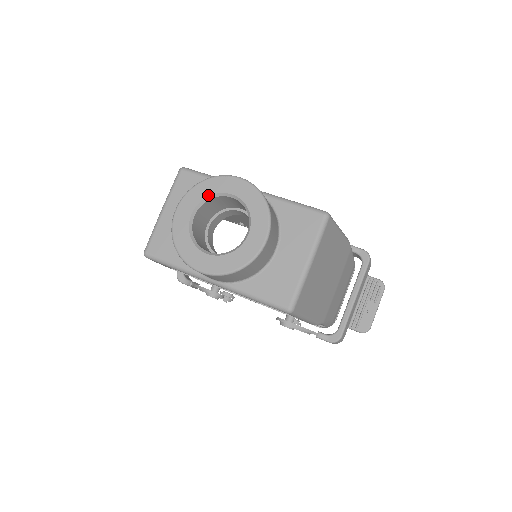
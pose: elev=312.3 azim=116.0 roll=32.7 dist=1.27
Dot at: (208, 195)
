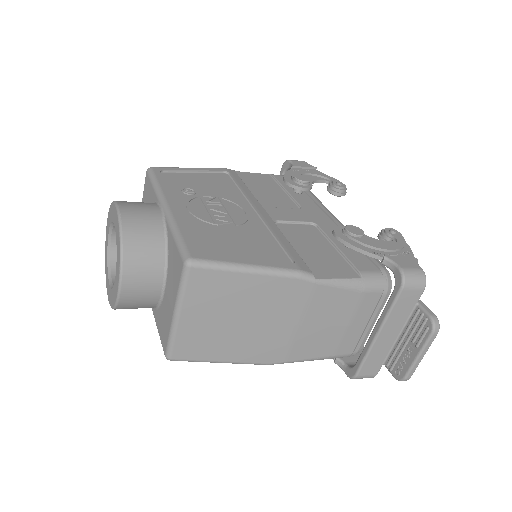
Dot at: (111, 221)
